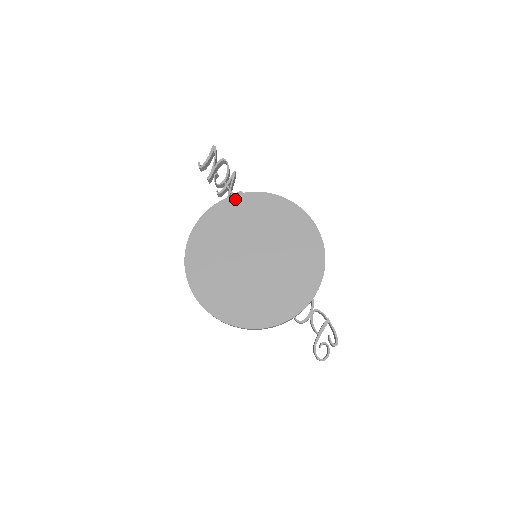
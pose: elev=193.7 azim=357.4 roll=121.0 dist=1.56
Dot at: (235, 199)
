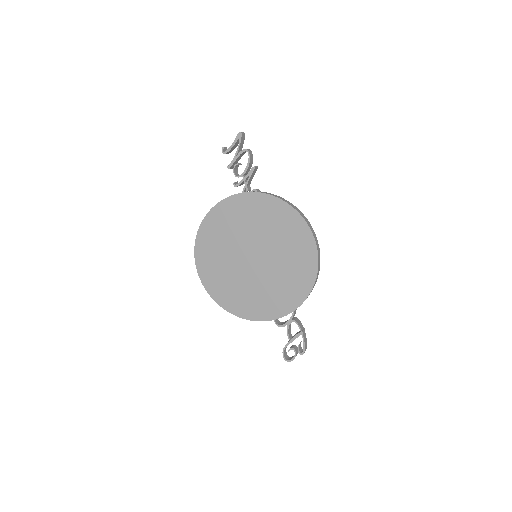
Dot at: (248, 196)
